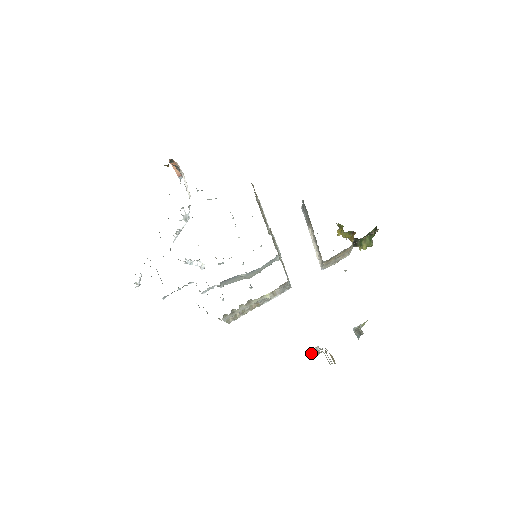
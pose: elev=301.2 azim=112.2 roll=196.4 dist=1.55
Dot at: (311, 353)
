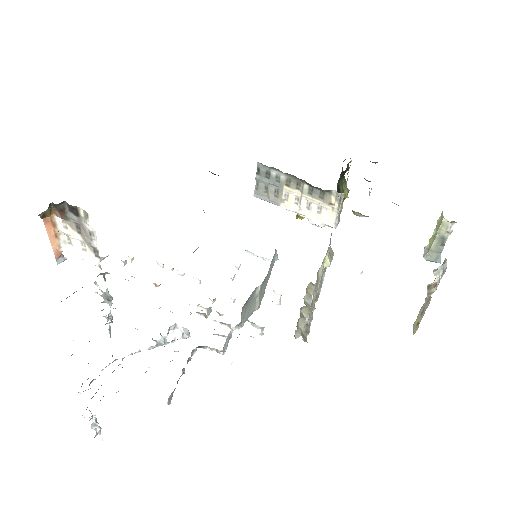
Dot at: (430, 293)
